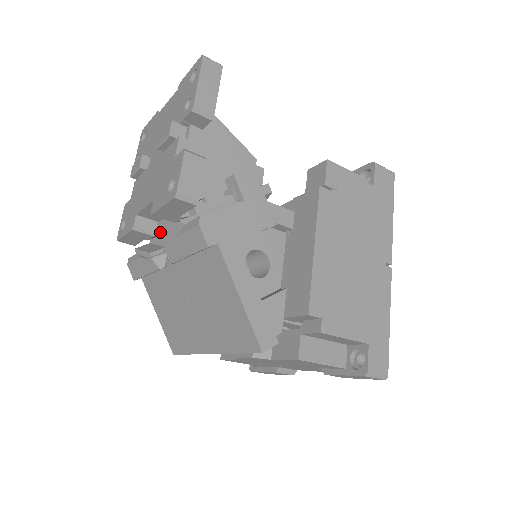
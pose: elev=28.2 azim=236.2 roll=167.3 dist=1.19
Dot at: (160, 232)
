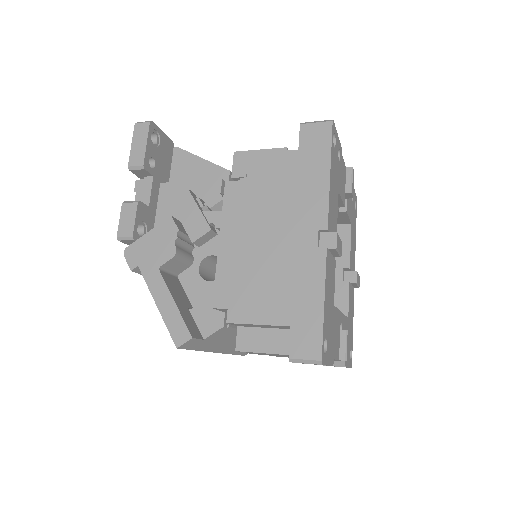
Dot at: occluded
